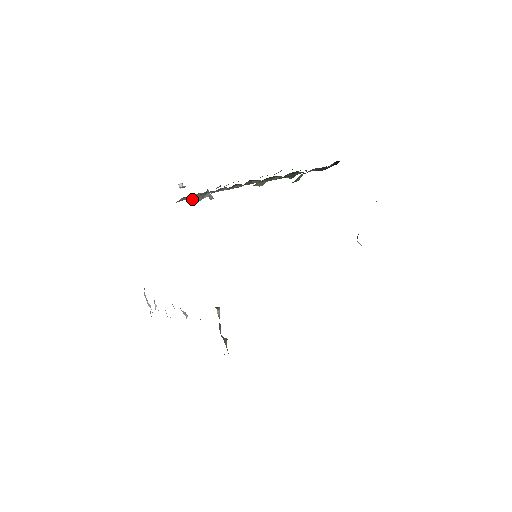
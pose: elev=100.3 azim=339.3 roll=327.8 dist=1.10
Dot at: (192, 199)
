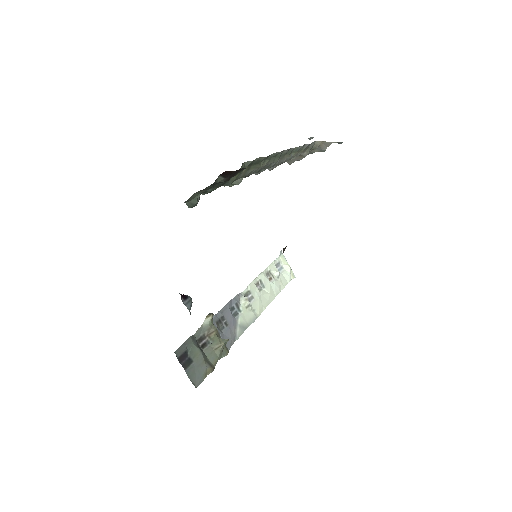
Dot at: (314, 152)
